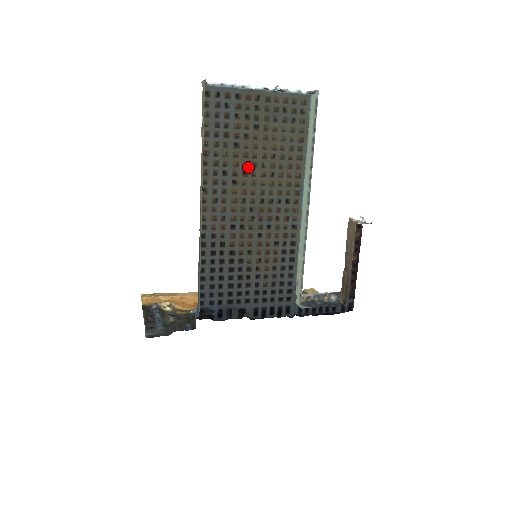
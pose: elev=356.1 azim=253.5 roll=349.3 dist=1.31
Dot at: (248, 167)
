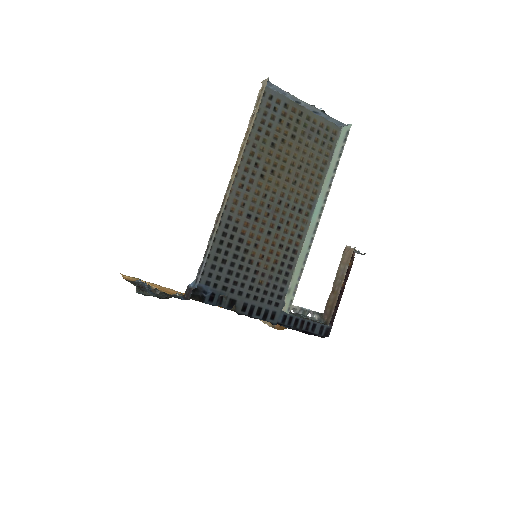
Dot at: (277, 168)
